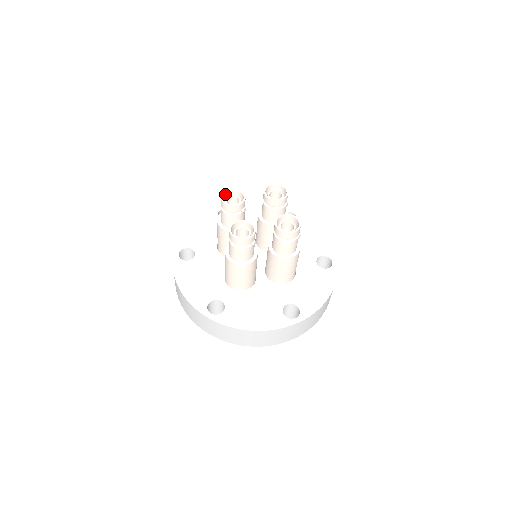
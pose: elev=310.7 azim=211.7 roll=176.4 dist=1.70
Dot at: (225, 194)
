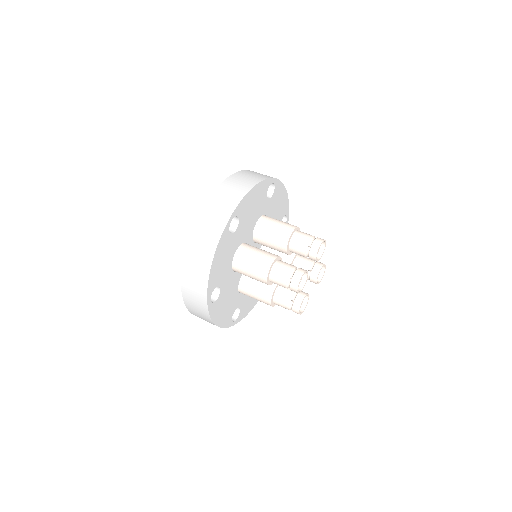
Dot at: (297, 280)
